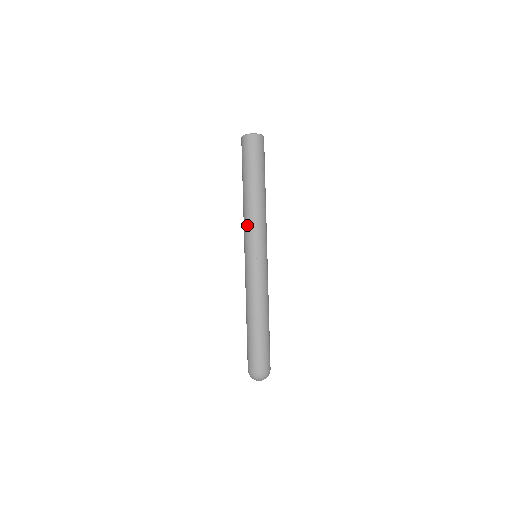
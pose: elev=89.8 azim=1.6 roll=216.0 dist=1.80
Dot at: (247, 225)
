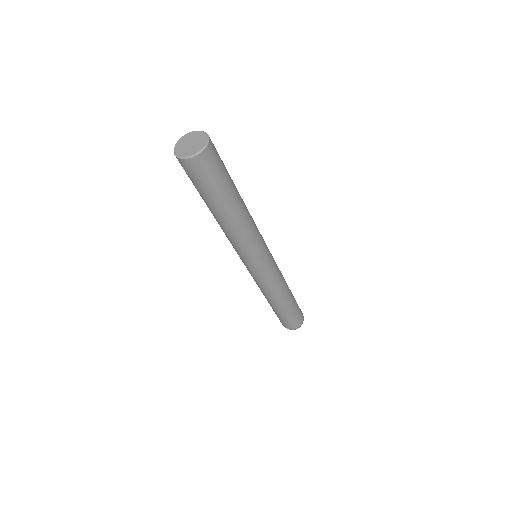
Dot at: occluded
